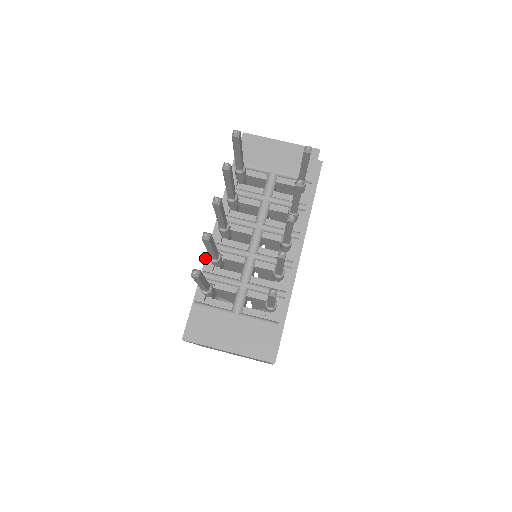
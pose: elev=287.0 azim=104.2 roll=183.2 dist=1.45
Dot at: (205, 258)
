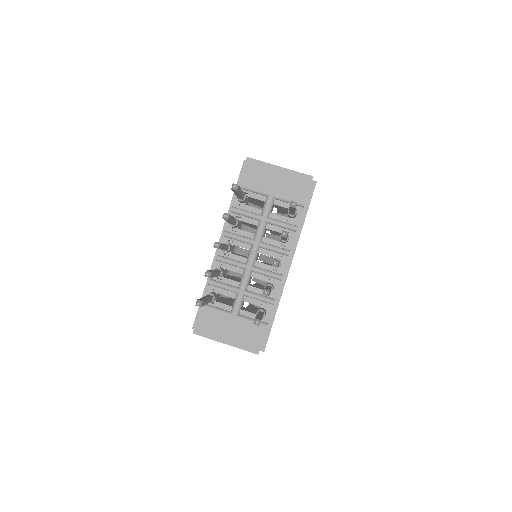
Dot at: (212, 263)
